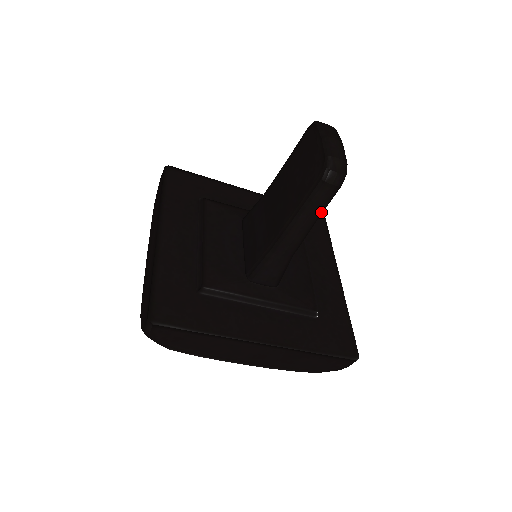
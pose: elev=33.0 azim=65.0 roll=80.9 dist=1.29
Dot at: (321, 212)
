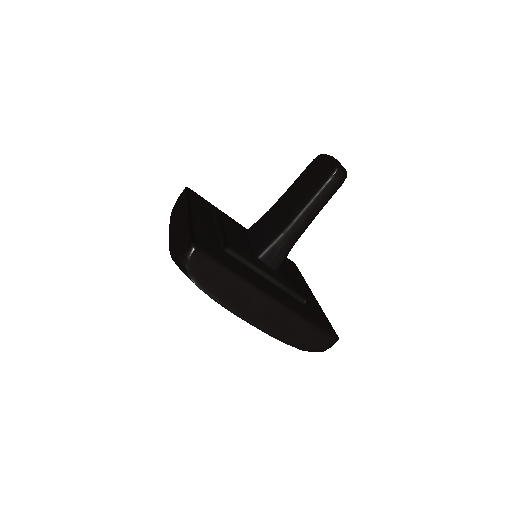
Dot at: (325, 203)
